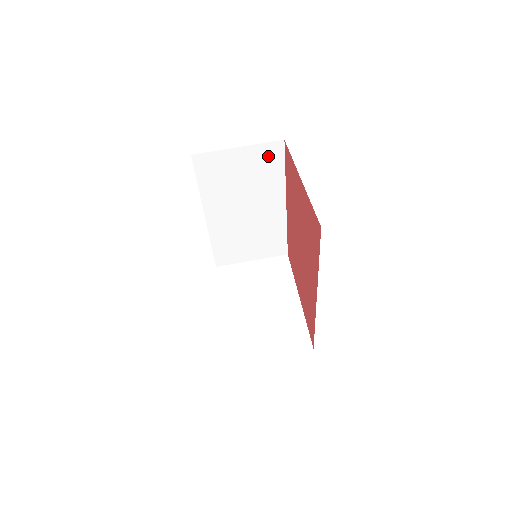
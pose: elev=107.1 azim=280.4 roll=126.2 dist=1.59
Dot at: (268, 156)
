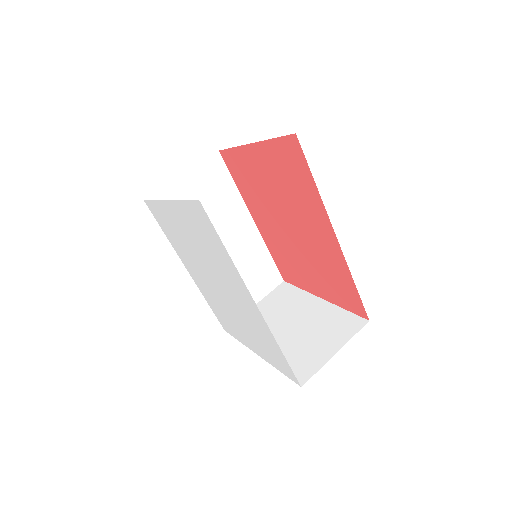
Dot at: (213, 174)
